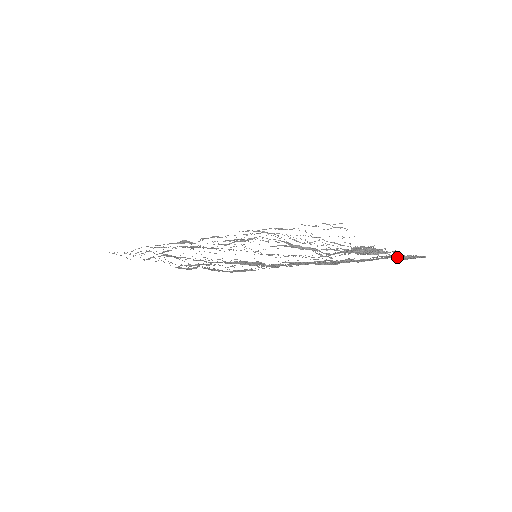
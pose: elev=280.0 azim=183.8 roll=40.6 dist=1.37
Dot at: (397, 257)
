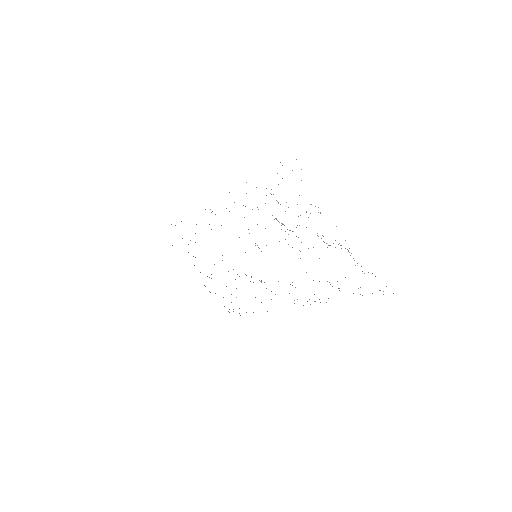
Dot at: occluded
